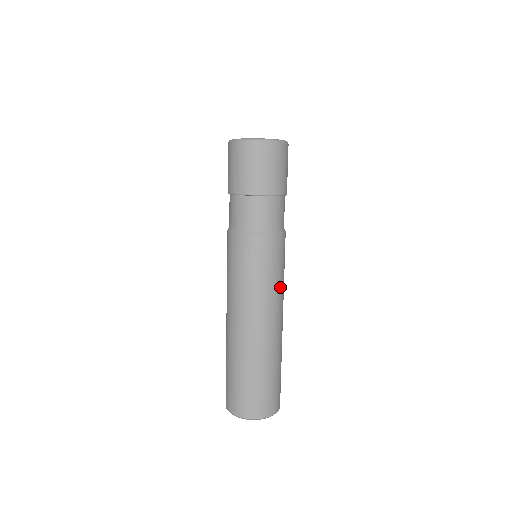
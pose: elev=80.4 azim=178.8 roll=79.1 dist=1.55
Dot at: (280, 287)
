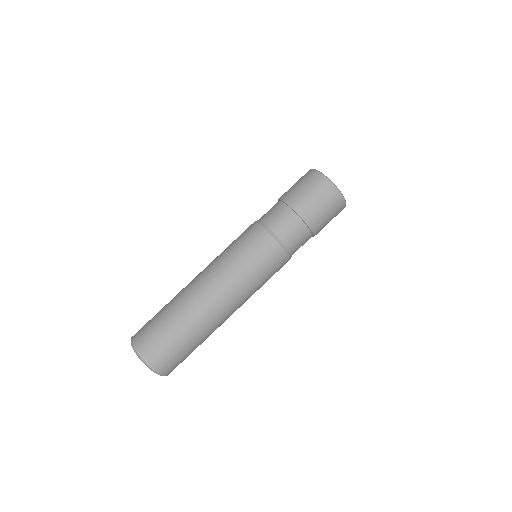
Dot at: occluded
